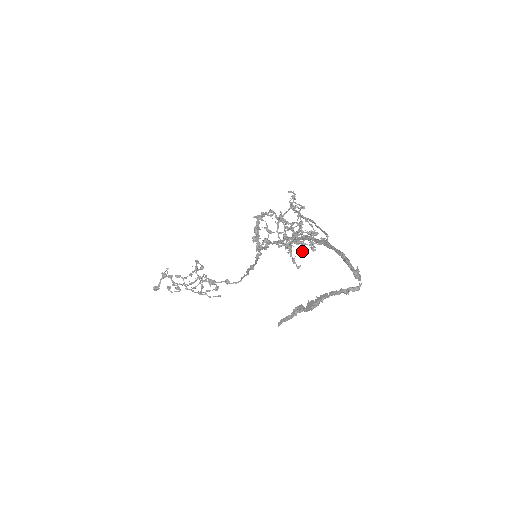
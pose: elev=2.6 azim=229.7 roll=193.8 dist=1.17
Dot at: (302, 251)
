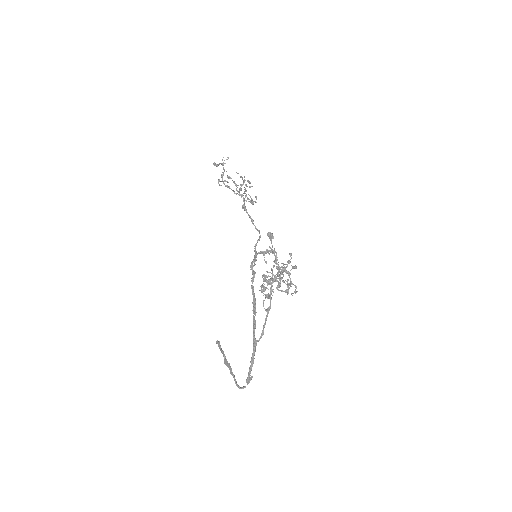
Dot at: (279, 285)
